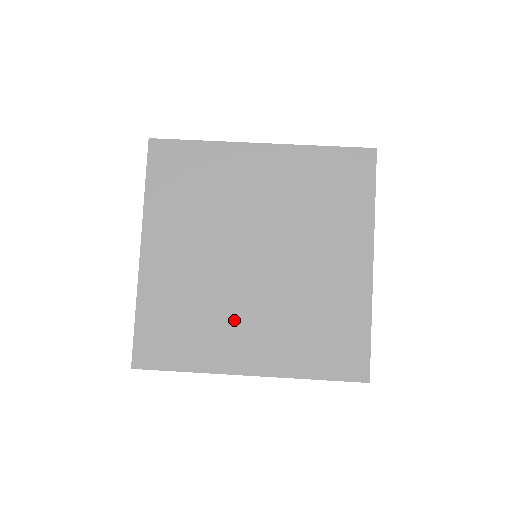
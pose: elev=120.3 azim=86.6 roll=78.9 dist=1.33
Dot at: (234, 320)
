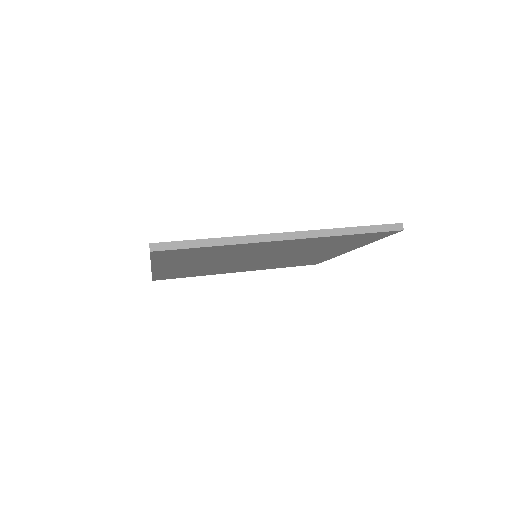
Dot at: occluded
